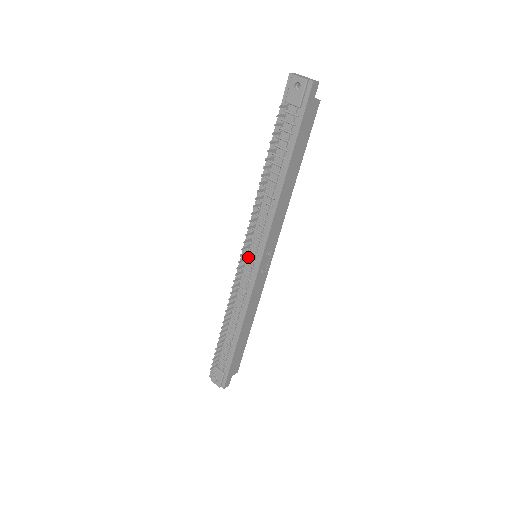
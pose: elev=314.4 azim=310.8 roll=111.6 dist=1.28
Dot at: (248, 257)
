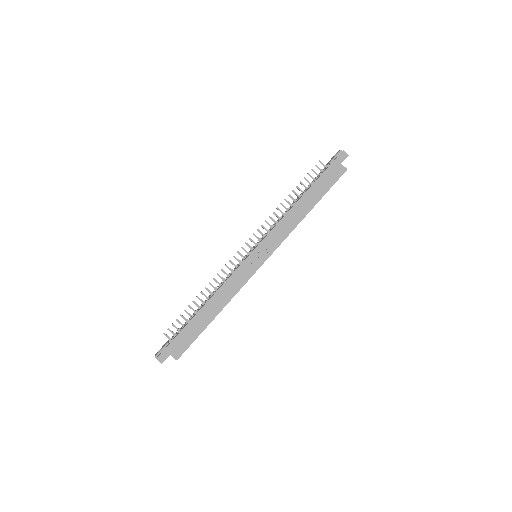
Dot at: (250, 250)
